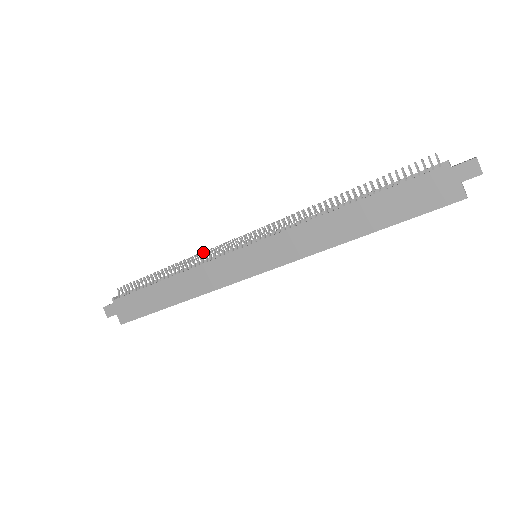
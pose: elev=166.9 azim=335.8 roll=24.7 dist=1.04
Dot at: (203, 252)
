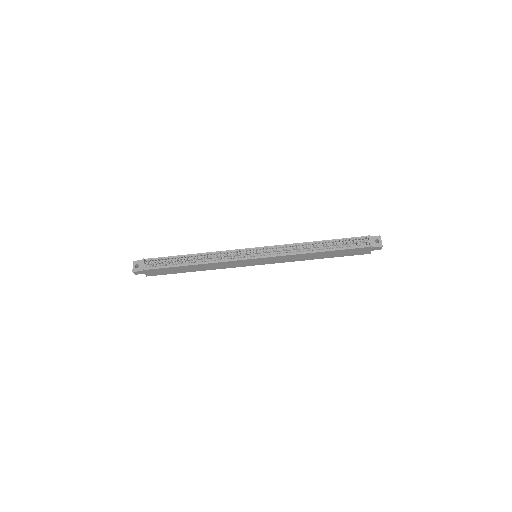
Dot at: (220, 253)
